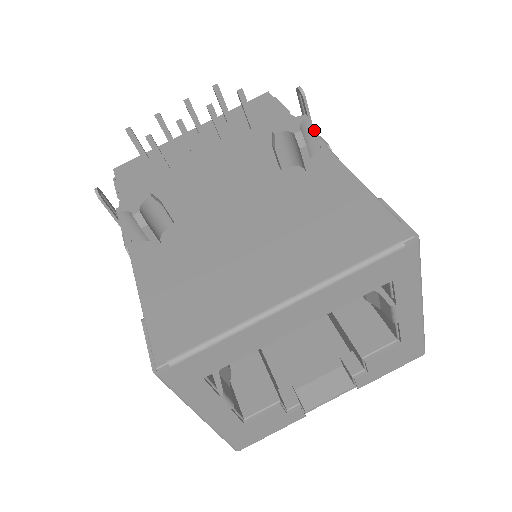
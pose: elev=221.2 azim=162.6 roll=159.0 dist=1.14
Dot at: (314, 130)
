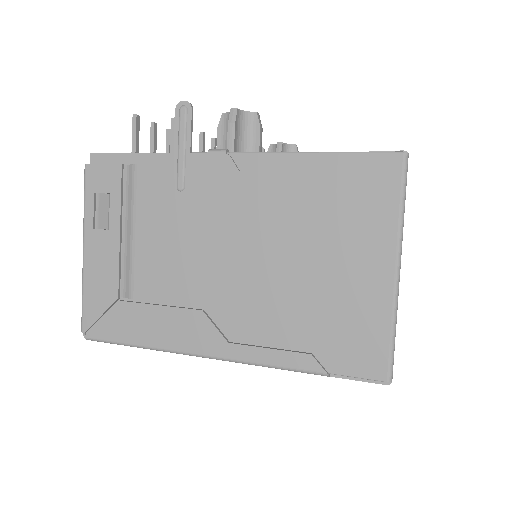
Dot at: occluded
